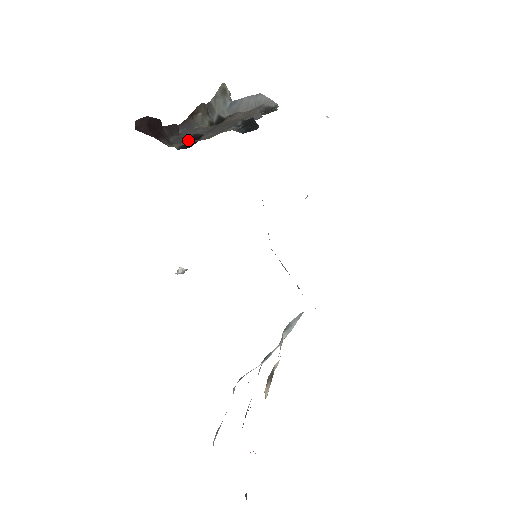
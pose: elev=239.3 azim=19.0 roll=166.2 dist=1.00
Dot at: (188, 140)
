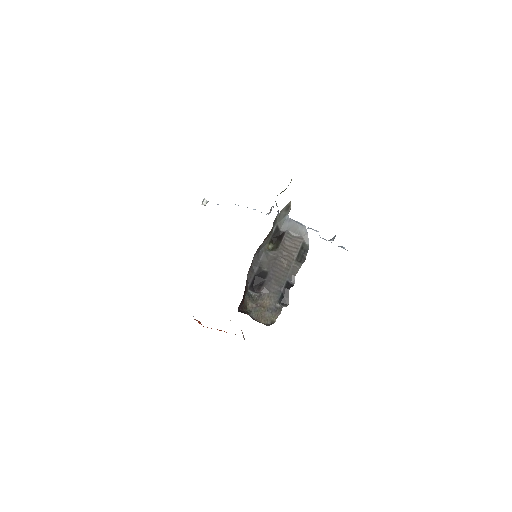
Dot at: (255, 274)
